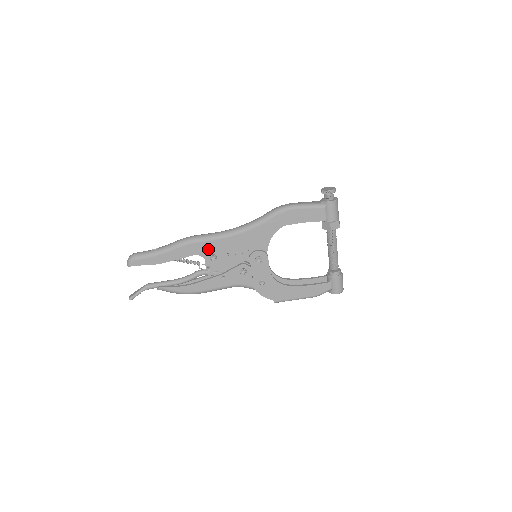
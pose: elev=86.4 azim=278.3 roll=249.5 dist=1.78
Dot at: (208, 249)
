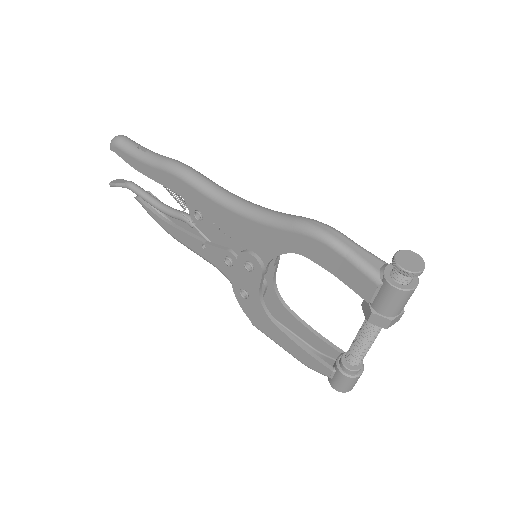
Dot at: (195, 200)
